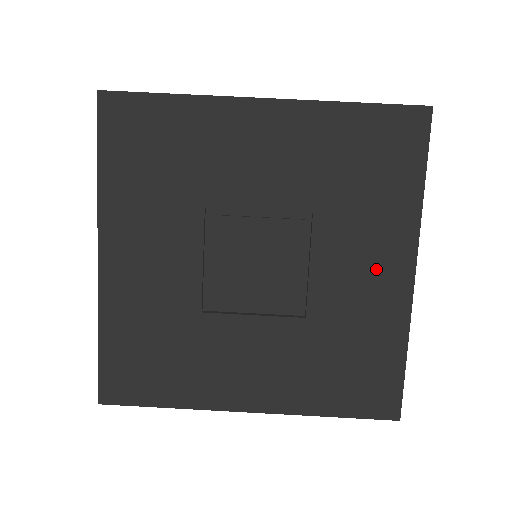
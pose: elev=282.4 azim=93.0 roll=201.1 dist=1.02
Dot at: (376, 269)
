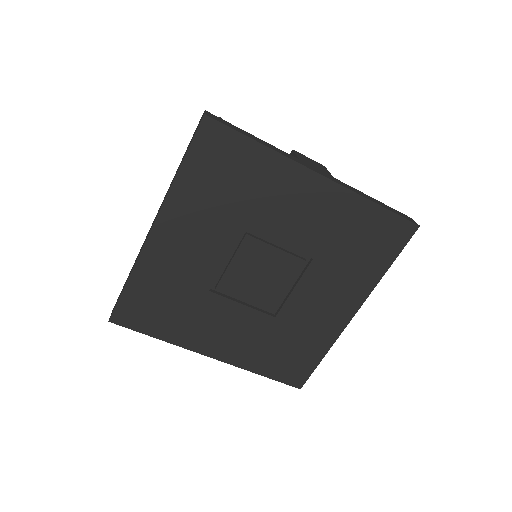
Dot at: (333, 305)
